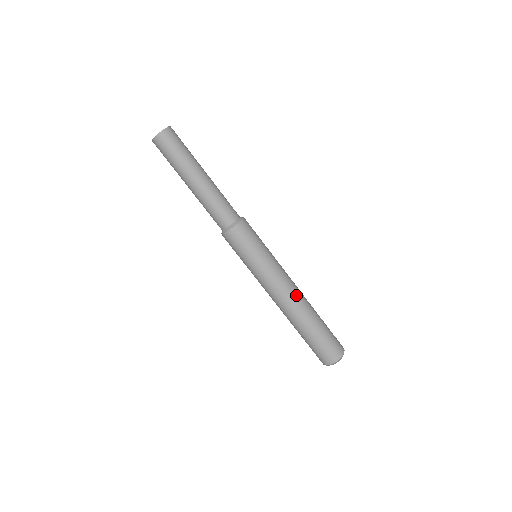
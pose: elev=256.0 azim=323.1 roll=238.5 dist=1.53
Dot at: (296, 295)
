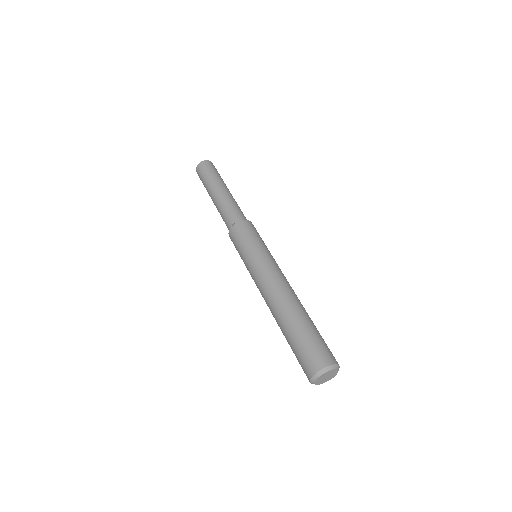
Dot at: (289, 288)
